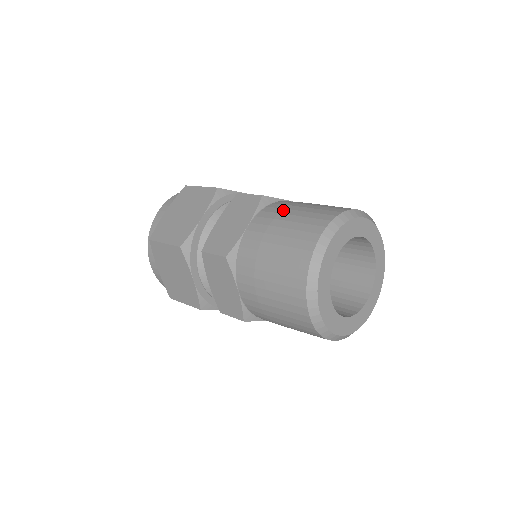
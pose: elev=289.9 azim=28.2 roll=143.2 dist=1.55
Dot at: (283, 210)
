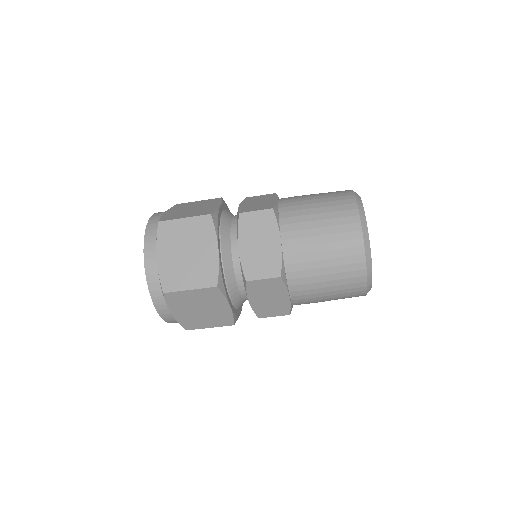
Dot at: occluded
